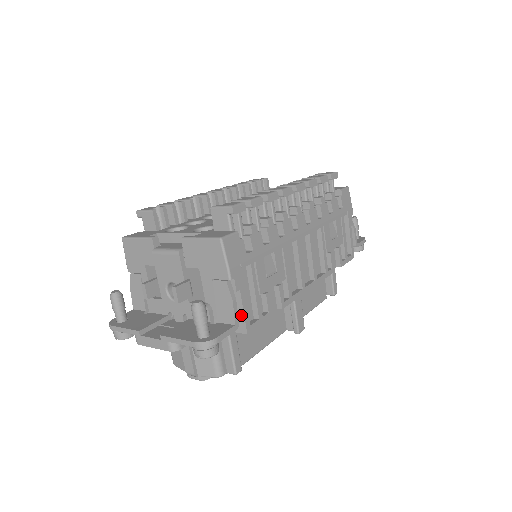
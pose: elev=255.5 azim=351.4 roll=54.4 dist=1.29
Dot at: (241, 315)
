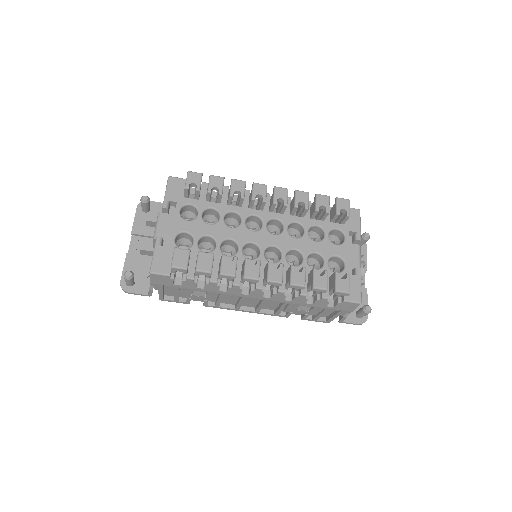
Dot at: occluded
